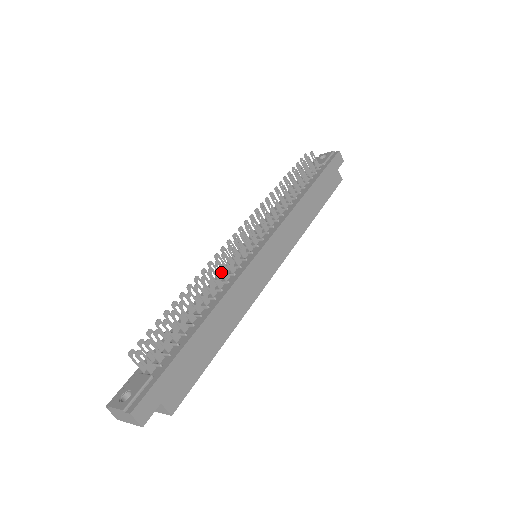
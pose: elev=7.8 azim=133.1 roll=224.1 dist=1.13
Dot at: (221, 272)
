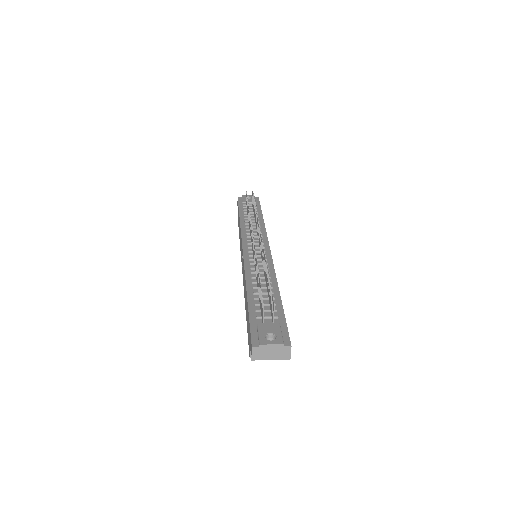
Dot at: occluded
